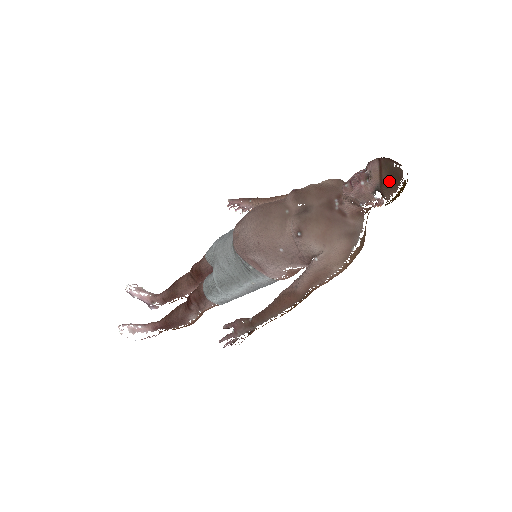
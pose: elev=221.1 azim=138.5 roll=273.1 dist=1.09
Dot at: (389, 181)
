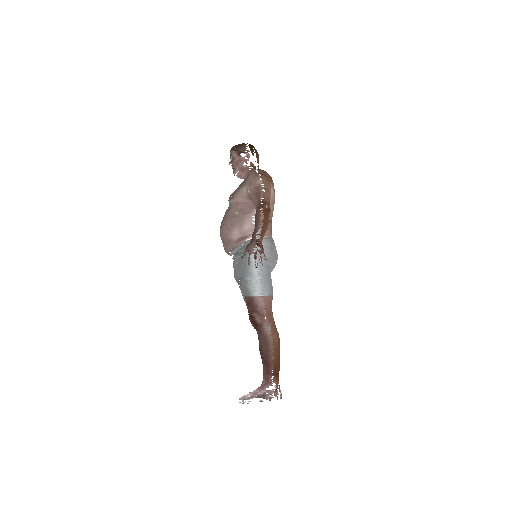
Dot at: (238, 147)
